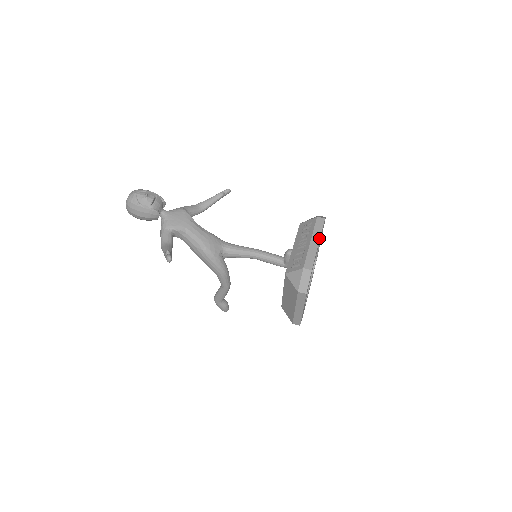
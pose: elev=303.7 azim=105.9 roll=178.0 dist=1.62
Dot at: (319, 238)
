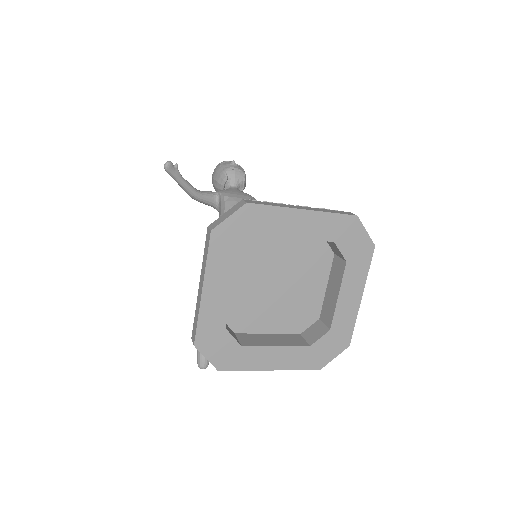
Dot at: (314, 210)
